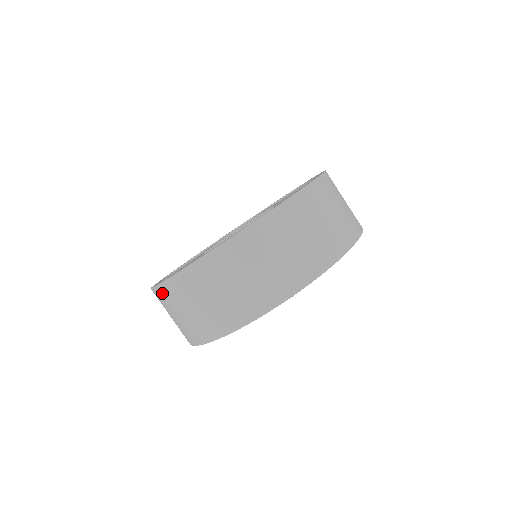
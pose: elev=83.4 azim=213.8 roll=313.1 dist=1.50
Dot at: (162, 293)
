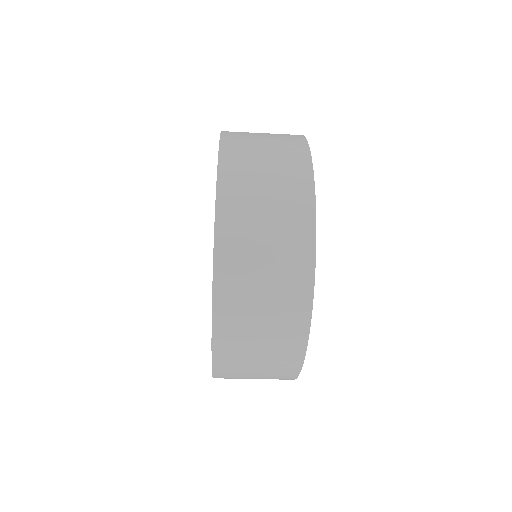
Dot at: occluded
